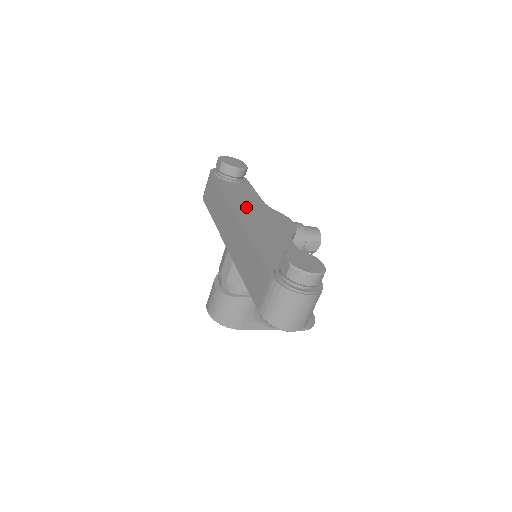
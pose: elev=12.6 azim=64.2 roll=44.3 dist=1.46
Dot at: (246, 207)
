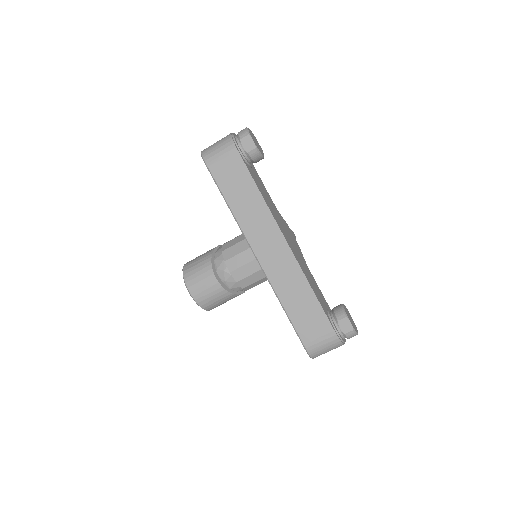
Dot at: (279, 221)
